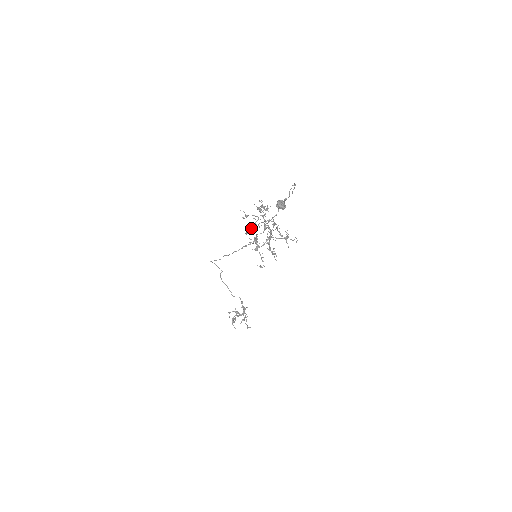
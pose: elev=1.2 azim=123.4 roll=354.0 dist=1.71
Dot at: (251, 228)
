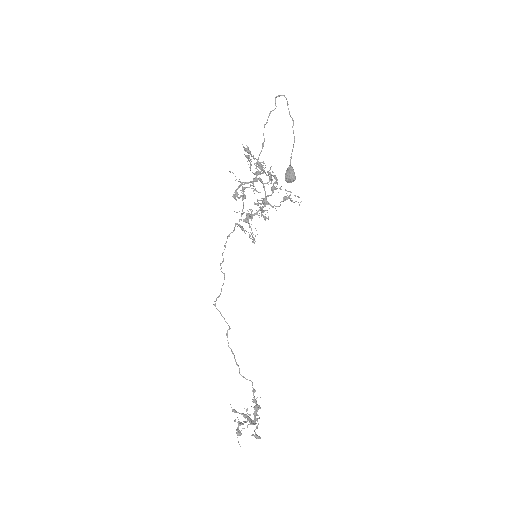
Dot at: (240, 186)
